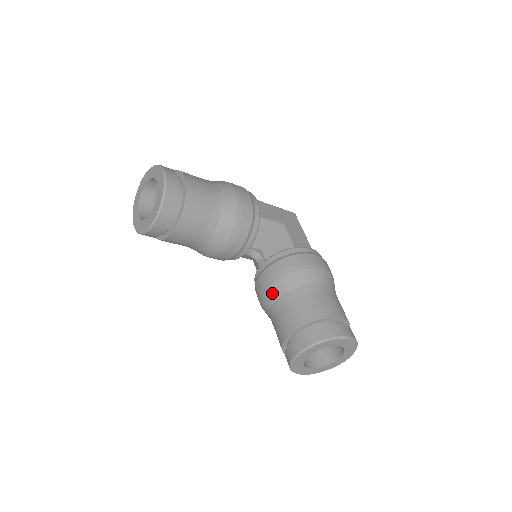
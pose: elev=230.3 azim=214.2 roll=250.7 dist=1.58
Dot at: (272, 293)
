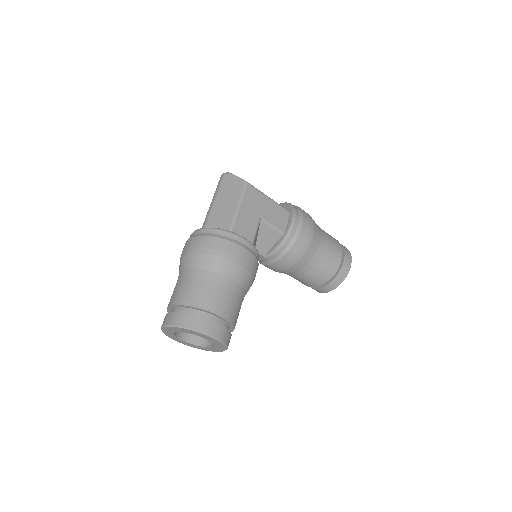
Dot at: (288, 273)
